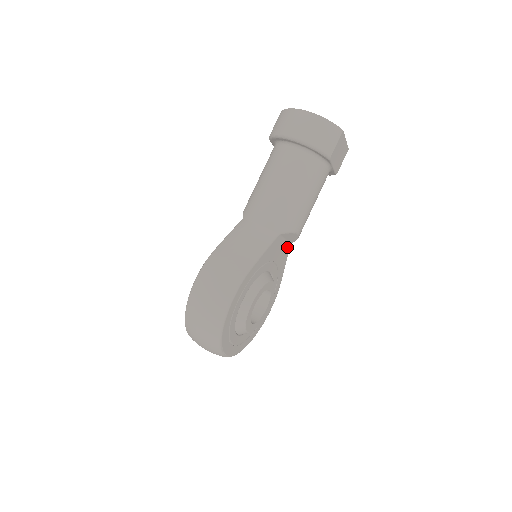
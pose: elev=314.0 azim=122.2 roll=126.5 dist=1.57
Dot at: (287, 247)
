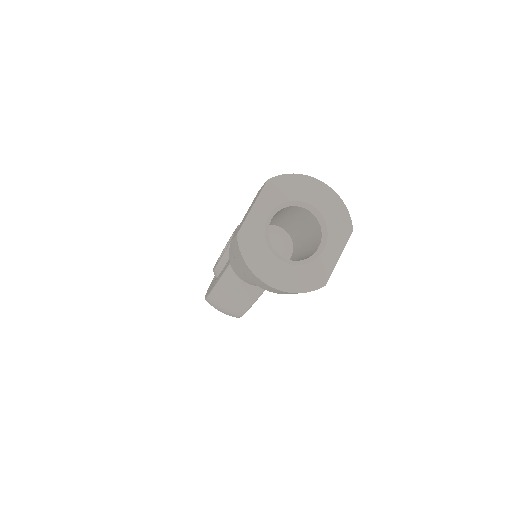
Dot at: occluded
